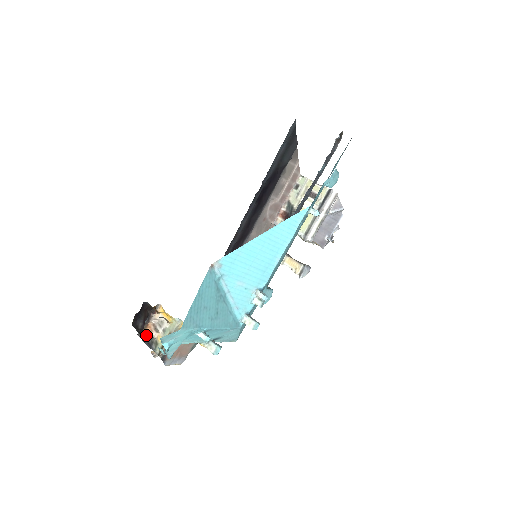
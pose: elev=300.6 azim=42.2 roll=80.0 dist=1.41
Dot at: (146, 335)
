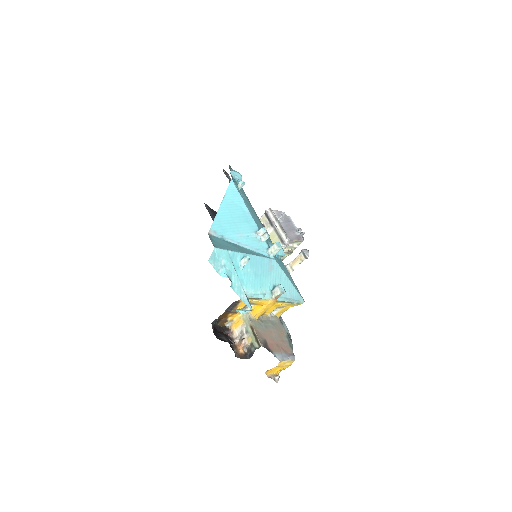
Dot at: (242, 353)
